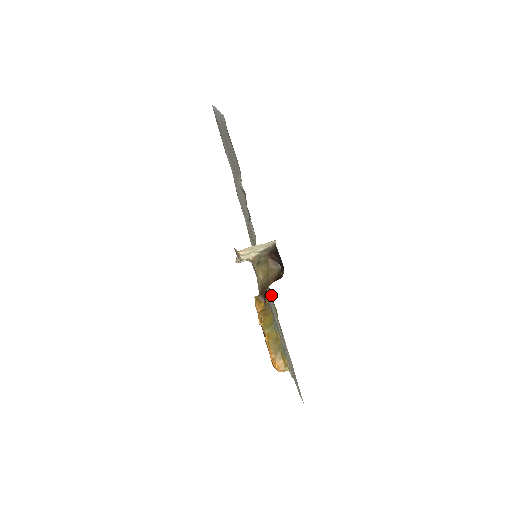
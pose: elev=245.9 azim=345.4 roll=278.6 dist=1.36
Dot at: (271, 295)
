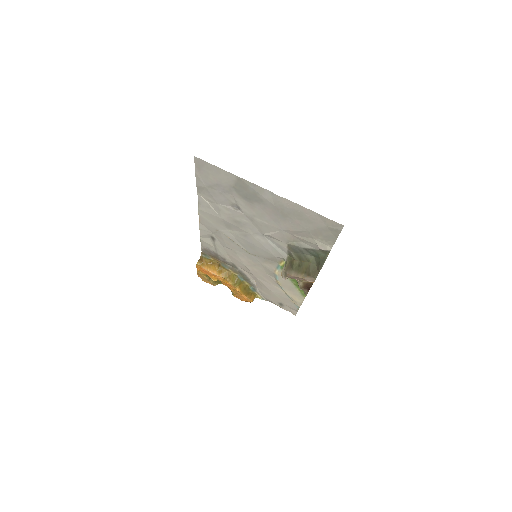
Dot at: occluded
